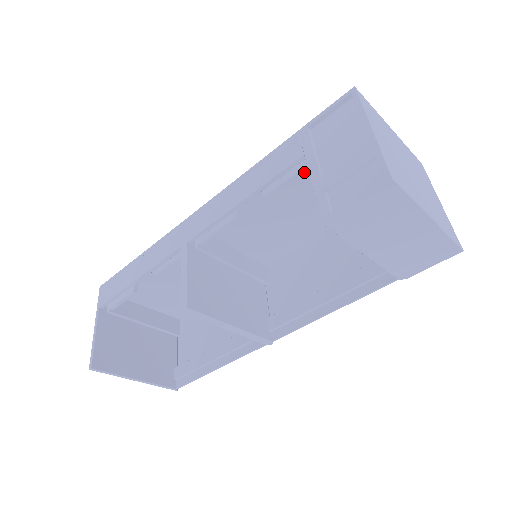
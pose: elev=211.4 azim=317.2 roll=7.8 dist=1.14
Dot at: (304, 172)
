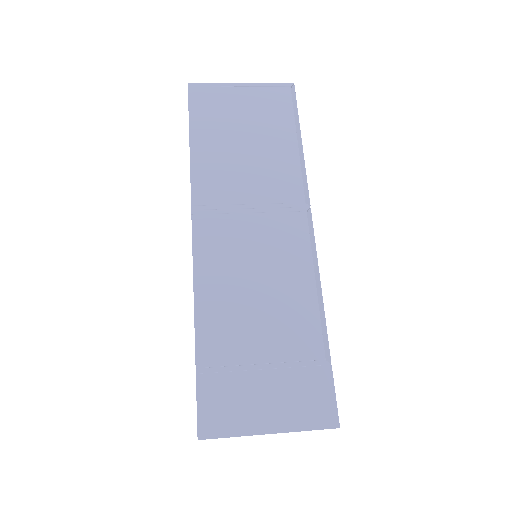
Dot at: occluded
